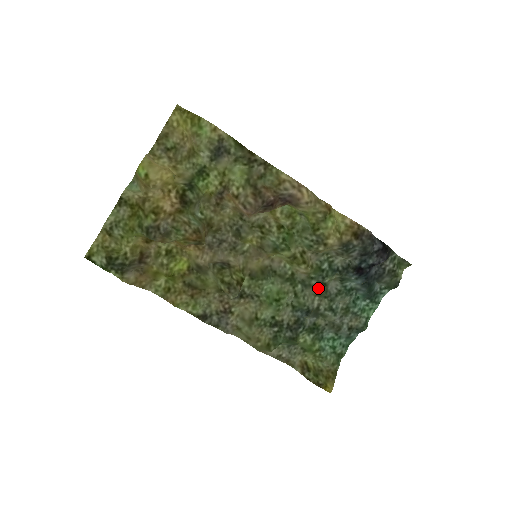
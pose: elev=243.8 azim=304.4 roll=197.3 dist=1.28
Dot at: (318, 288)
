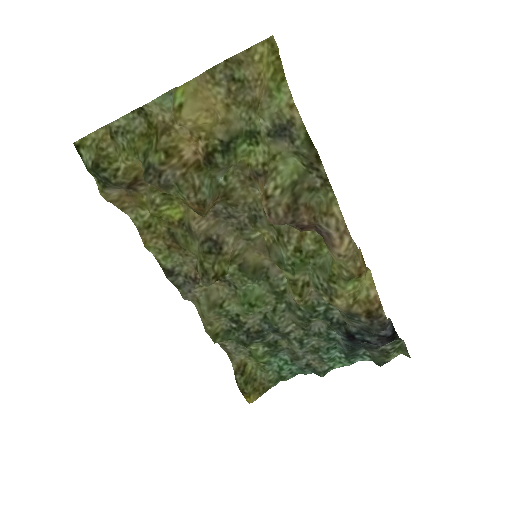
Dot at: (300, 320)
